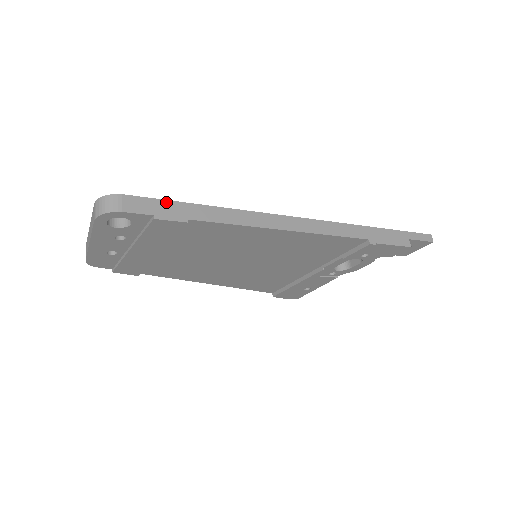
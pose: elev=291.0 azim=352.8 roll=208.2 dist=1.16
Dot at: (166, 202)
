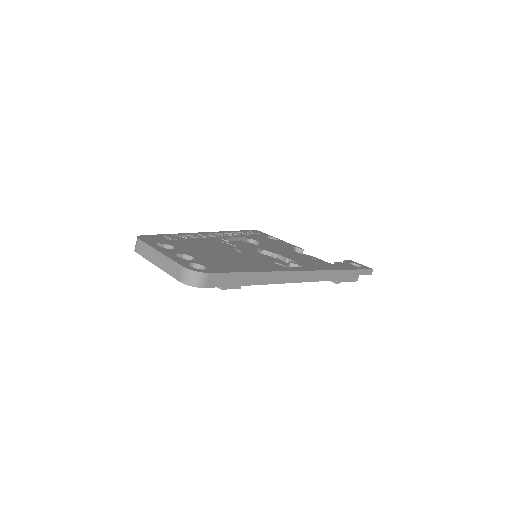
Dot at: (233, 274)
